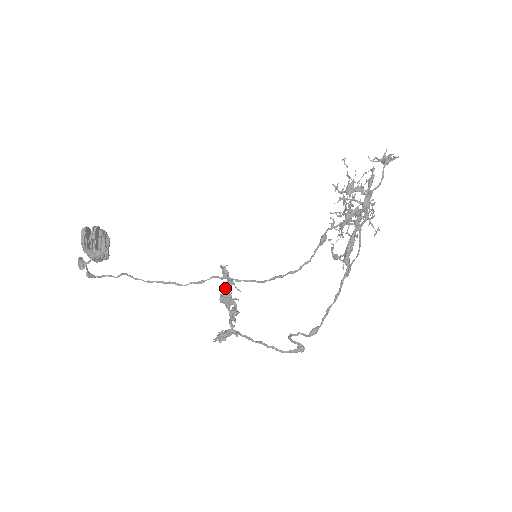
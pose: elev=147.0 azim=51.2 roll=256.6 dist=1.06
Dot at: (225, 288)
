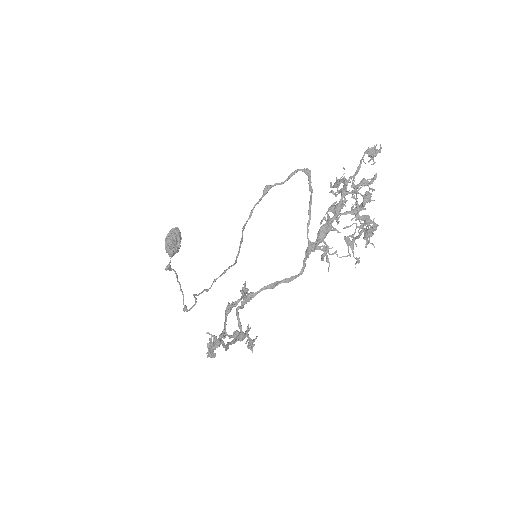
Dot at: (236, 301)
